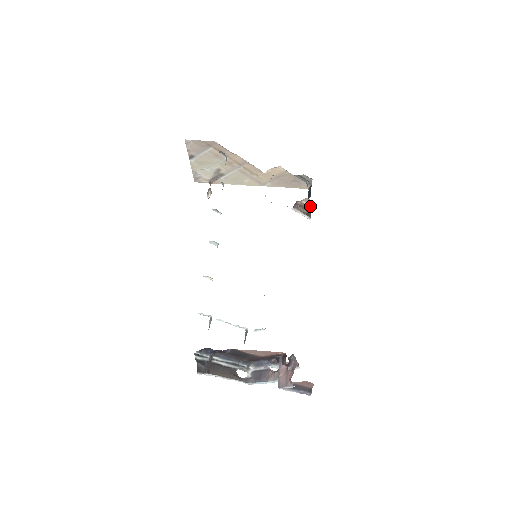
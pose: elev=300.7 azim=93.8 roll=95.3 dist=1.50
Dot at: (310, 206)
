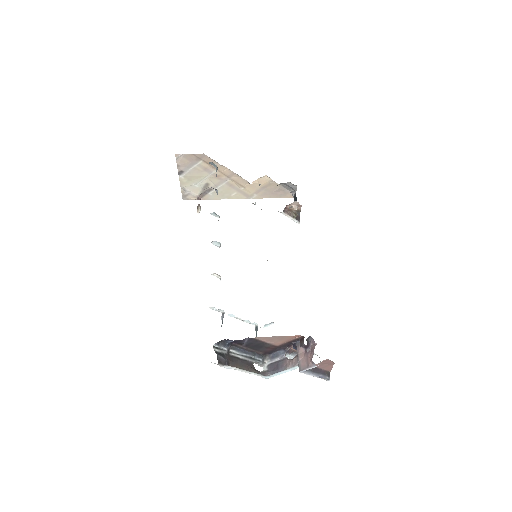
Dot at: (299, 210)
